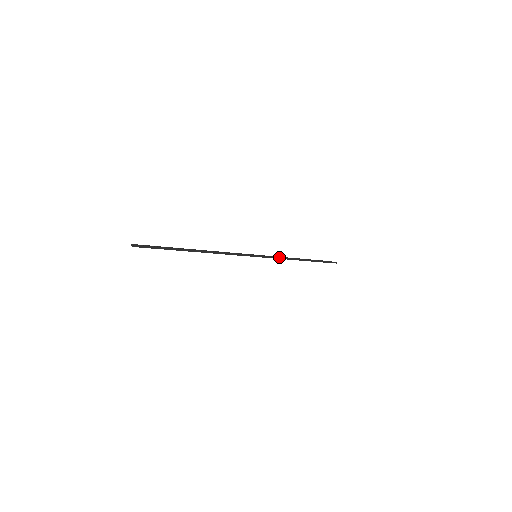
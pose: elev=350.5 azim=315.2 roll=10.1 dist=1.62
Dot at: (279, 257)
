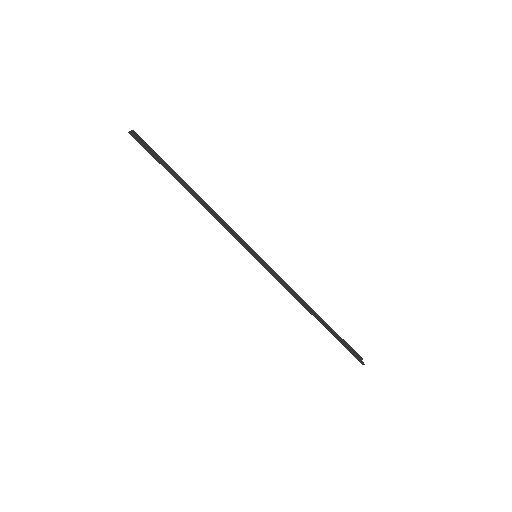
Dot at: (282, 282)
